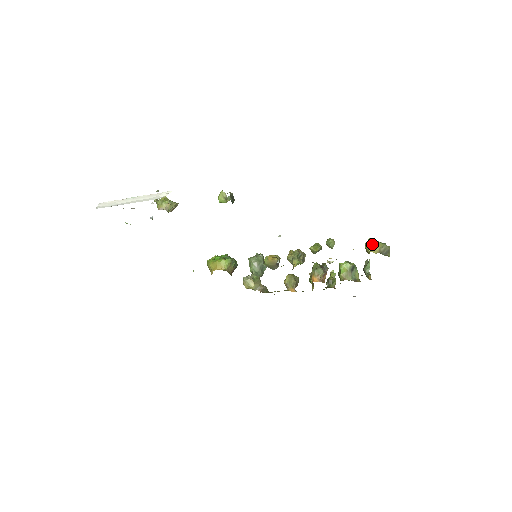
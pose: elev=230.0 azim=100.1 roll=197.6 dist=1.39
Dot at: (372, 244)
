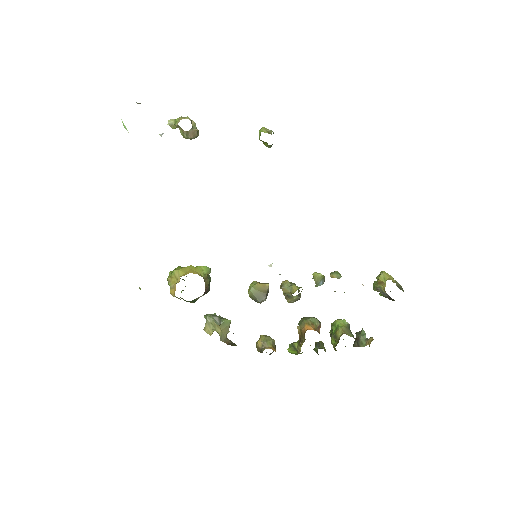
Dot at: (387, 274)
